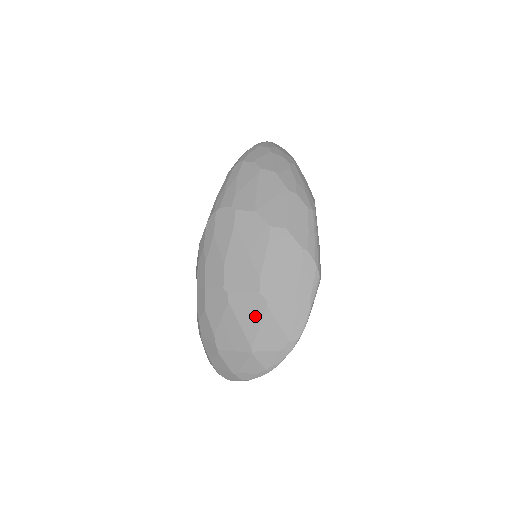
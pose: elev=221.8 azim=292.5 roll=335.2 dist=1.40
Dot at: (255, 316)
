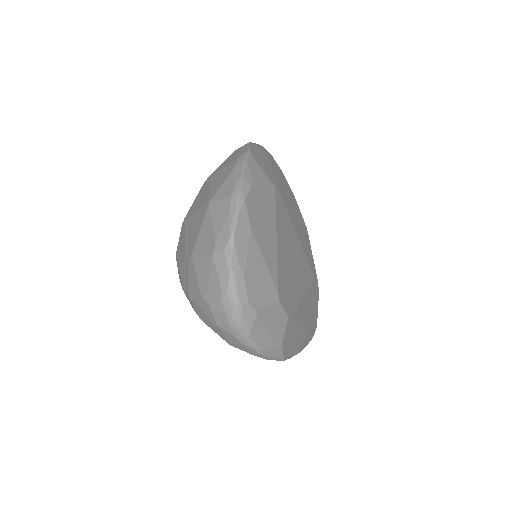
Dot at: (204, 191)
